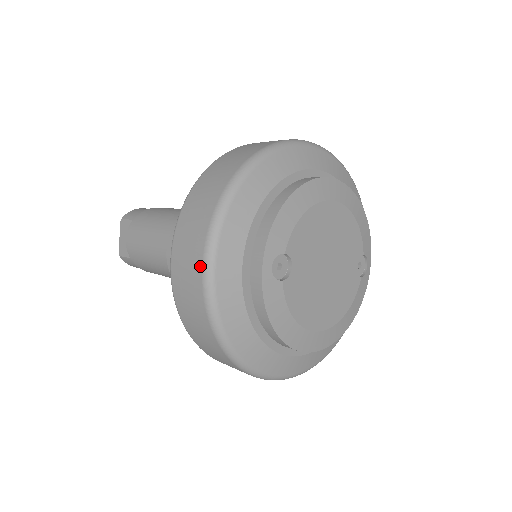
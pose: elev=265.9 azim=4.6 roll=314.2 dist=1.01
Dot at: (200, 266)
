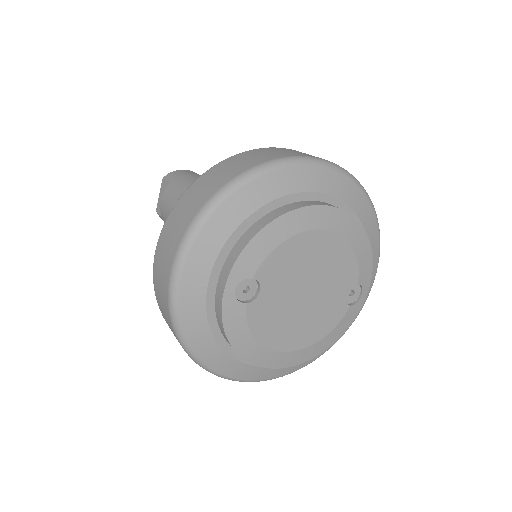
Dot at: (169, 273)
